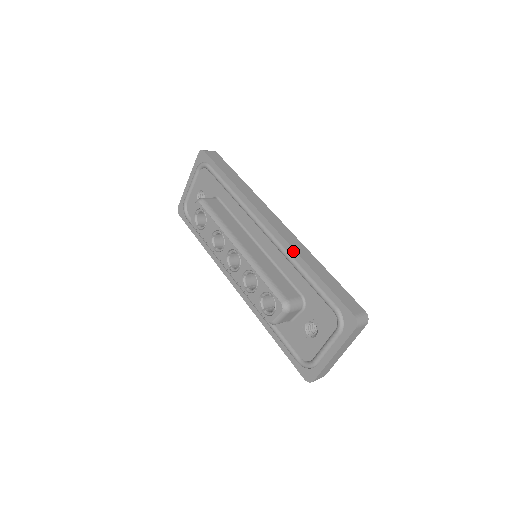
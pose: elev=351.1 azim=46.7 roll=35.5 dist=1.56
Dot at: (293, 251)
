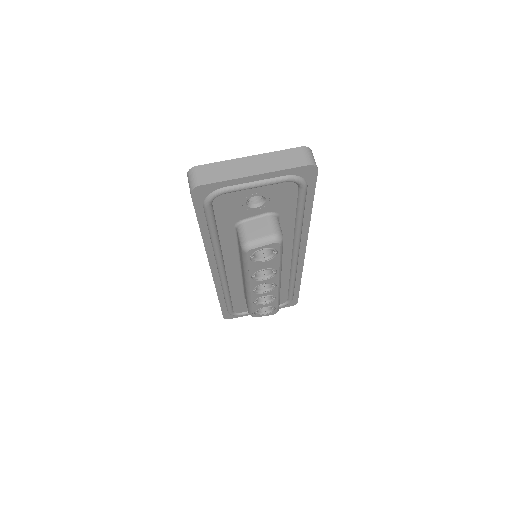
Dot at: (301, 273)
